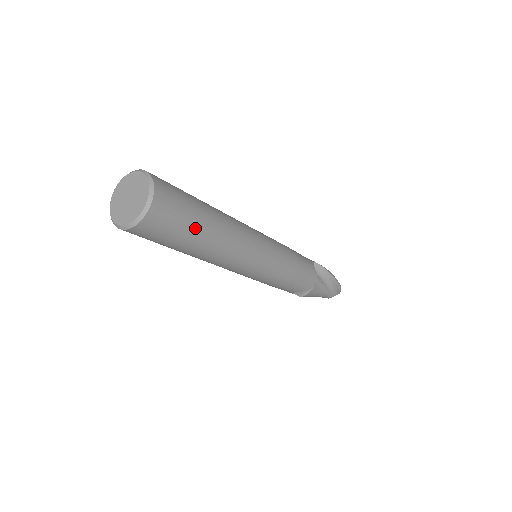
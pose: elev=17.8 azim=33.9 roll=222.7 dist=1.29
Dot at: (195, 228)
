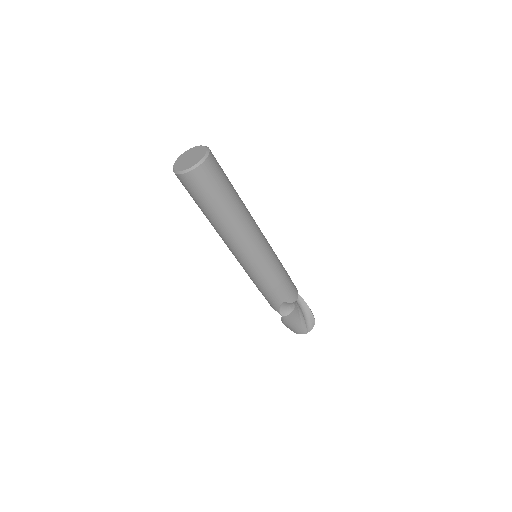
Dot at: (228, 191)
